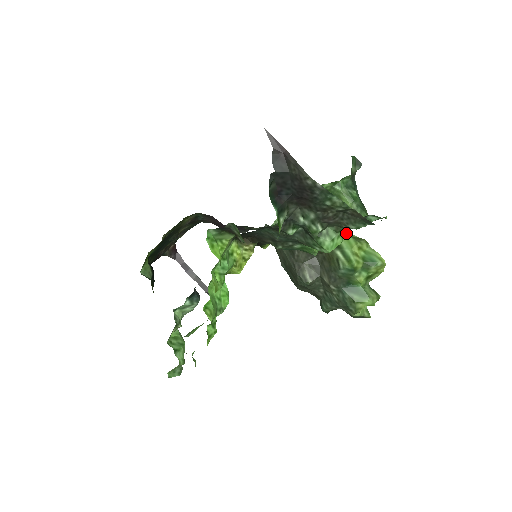
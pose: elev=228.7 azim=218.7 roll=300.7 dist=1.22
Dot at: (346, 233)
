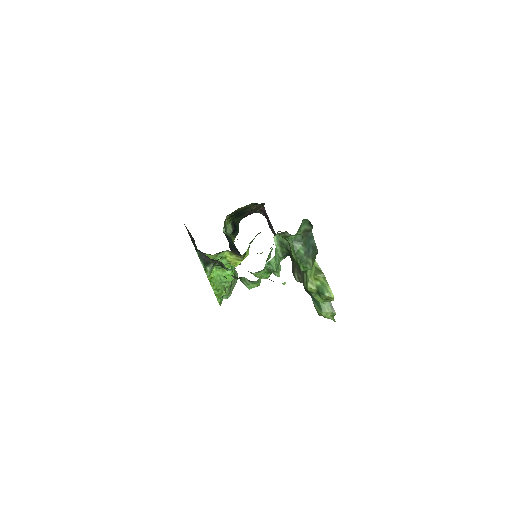
Dot at: (315, 263)
